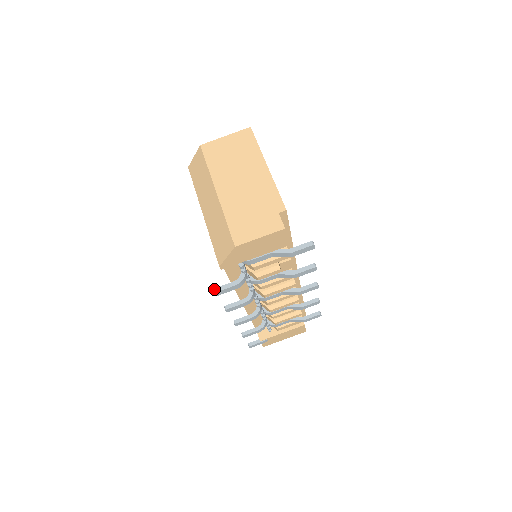
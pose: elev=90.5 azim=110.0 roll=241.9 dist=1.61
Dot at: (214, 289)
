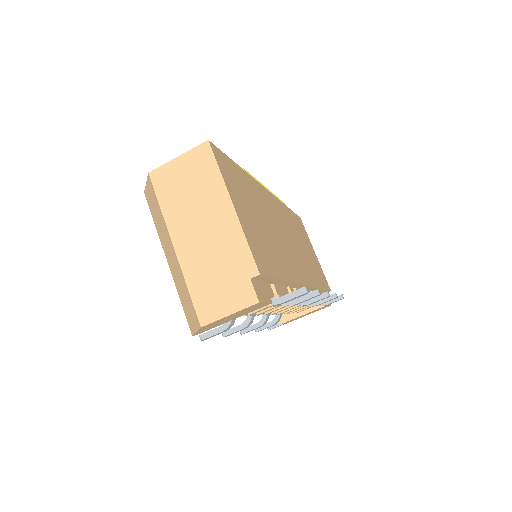
Dot at: (199, 336)
